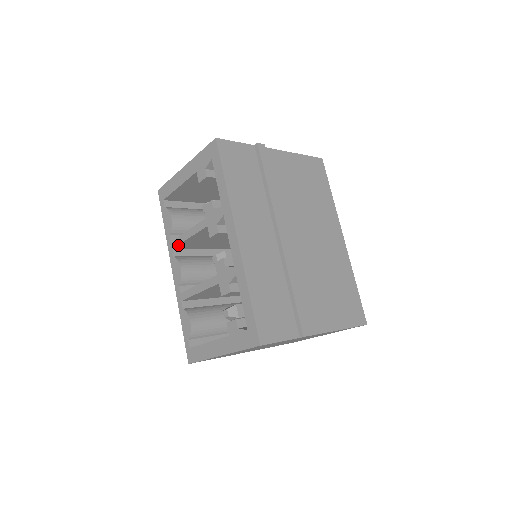
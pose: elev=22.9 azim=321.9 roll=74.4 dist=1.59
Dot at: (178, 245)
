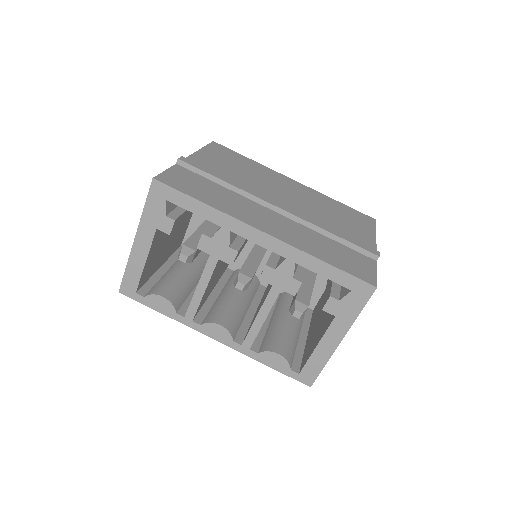
Dot at: (196, 310)
